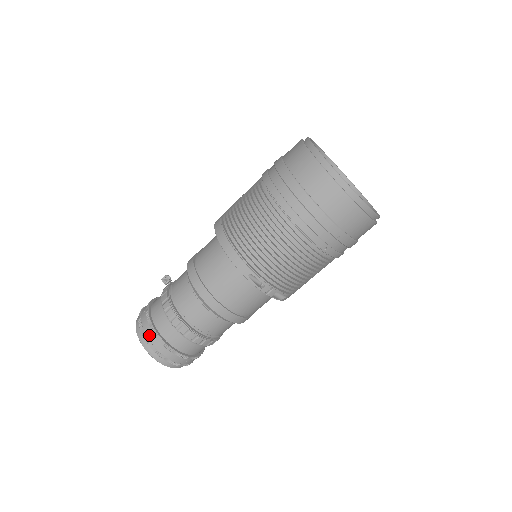
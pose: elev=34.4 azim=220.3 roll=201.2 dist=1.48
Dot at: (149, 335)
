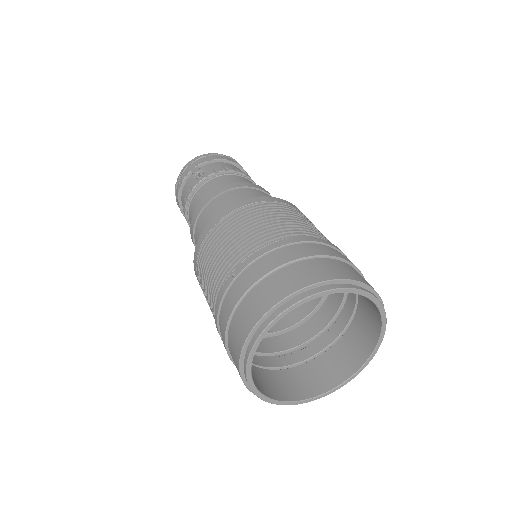
Dot at: occluded
